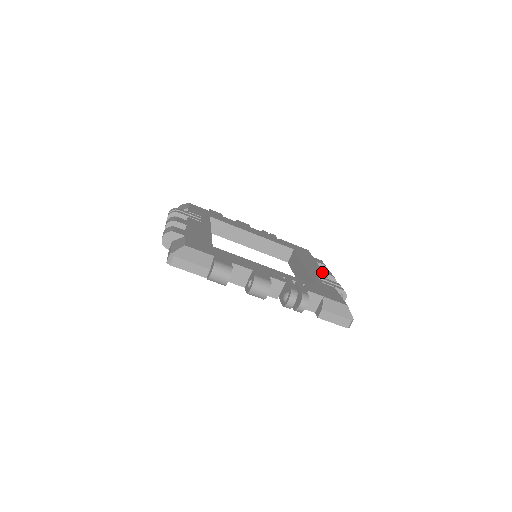
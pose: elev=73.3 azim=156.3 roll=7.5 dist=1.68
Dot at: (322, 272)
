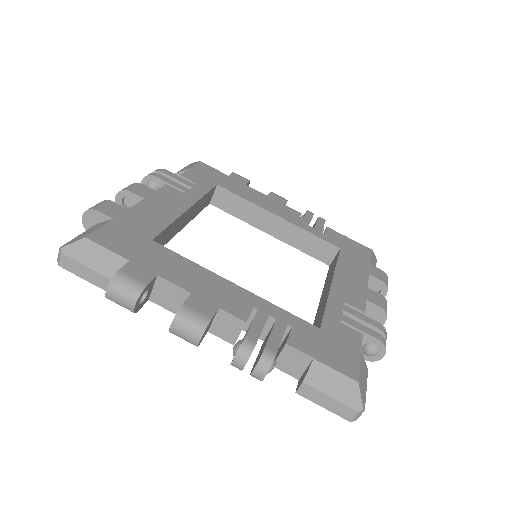
Dot at: (362, 297)
